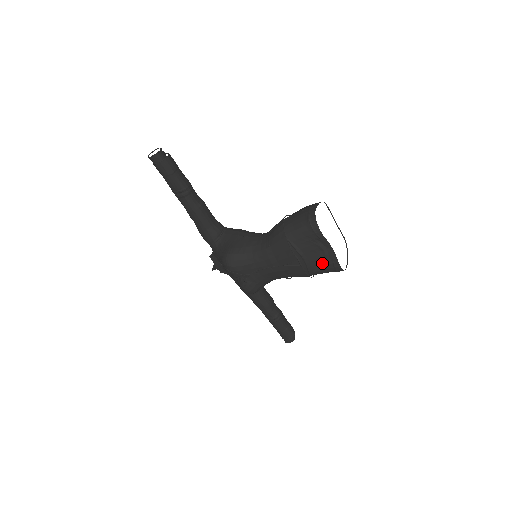
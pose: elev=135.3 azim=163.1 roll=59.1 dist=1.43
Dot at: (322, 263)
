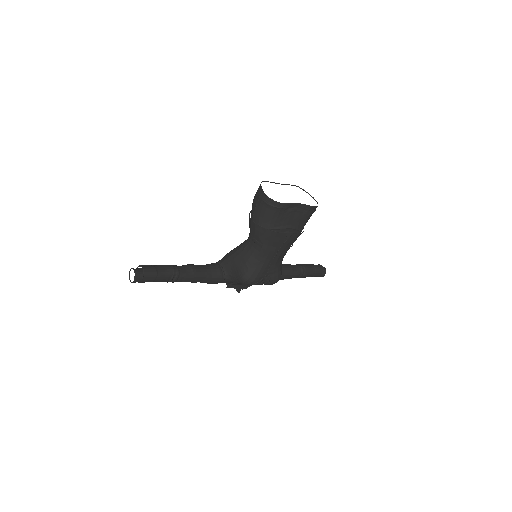
Dot at: (302, 217)
